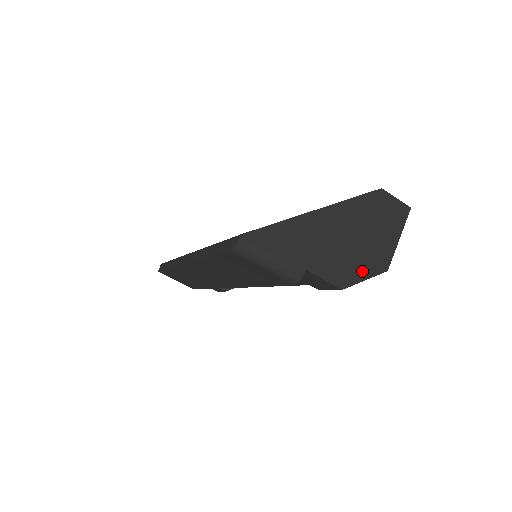
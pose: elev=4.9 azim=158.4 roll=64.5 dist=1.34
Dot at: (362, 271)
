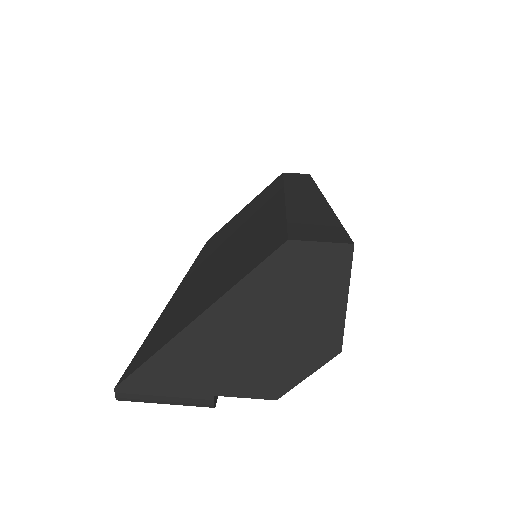
Dot at: (298, 367)
